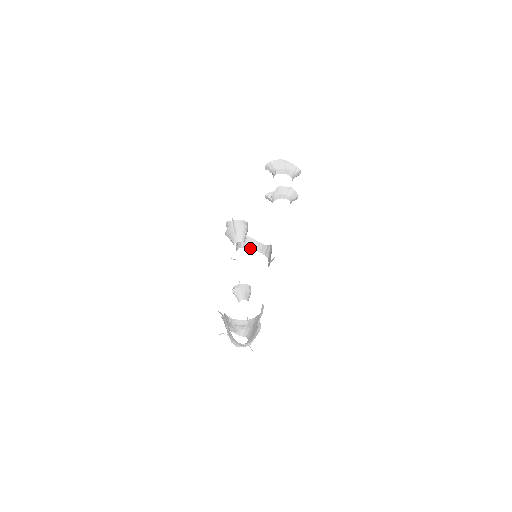
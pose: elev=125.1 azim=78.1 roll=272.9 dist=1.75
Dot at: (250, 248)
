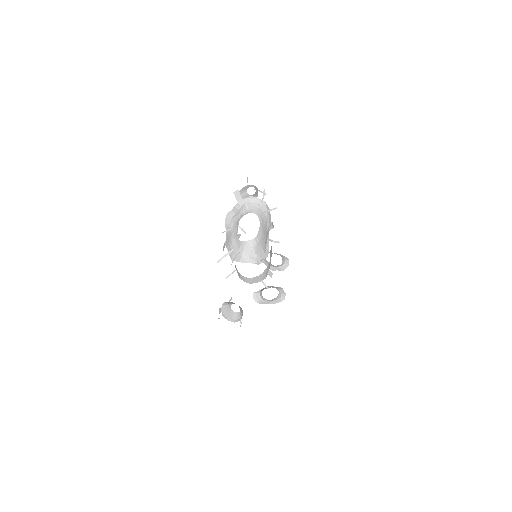
Dot at: occluded
